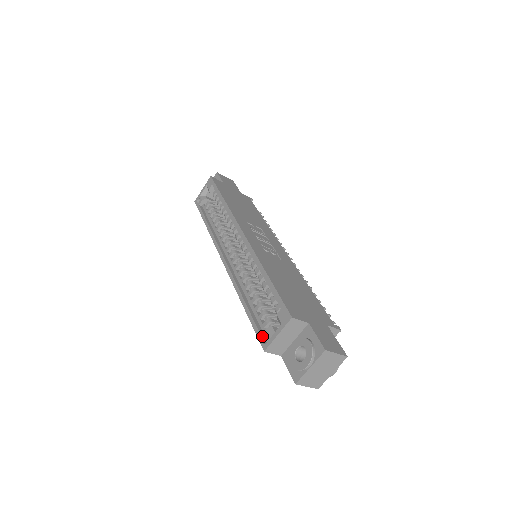
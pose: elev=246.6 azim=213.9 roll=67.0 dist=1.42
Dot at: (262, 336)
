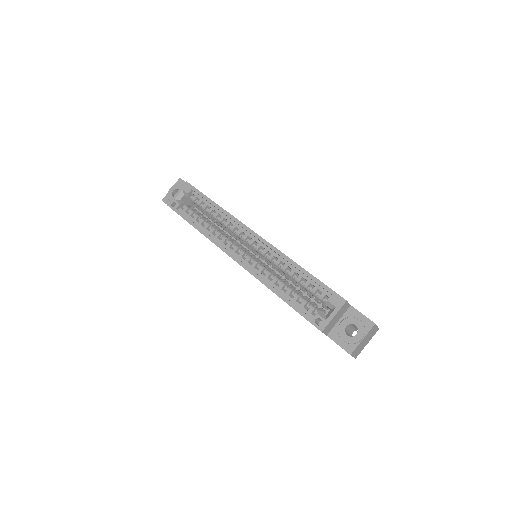
Dot at: (315, 320)
